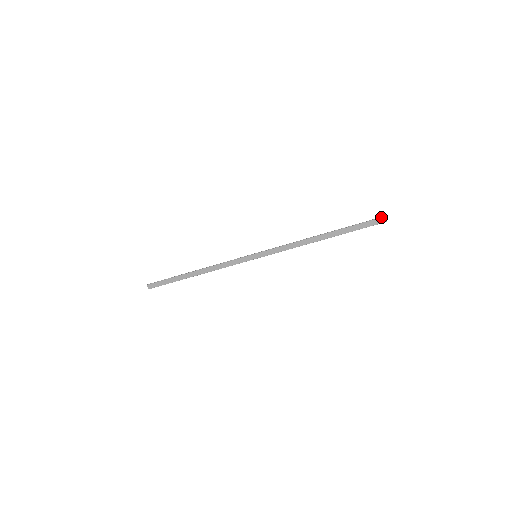
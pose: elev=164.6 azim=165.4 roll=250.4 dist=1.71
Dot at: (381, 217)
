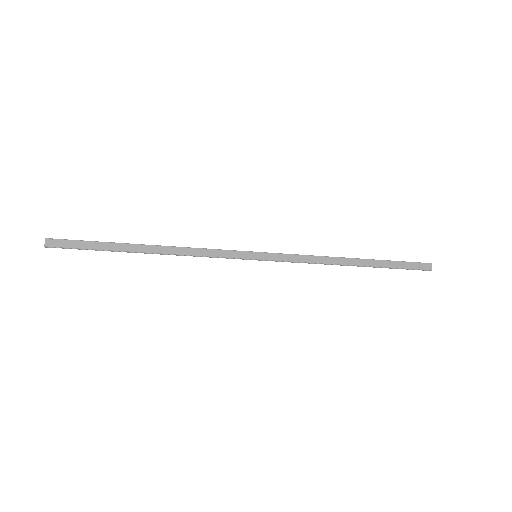
Dot at: occluded
